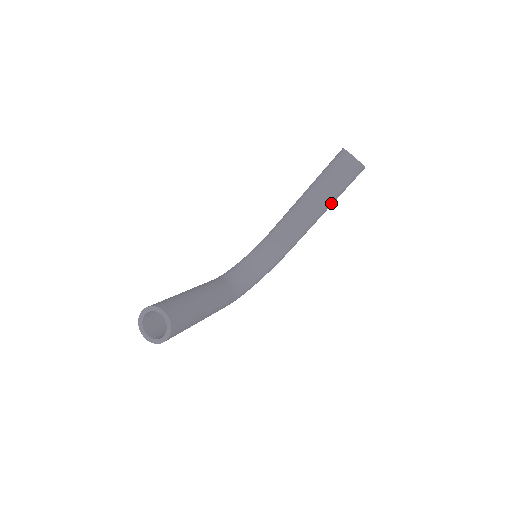
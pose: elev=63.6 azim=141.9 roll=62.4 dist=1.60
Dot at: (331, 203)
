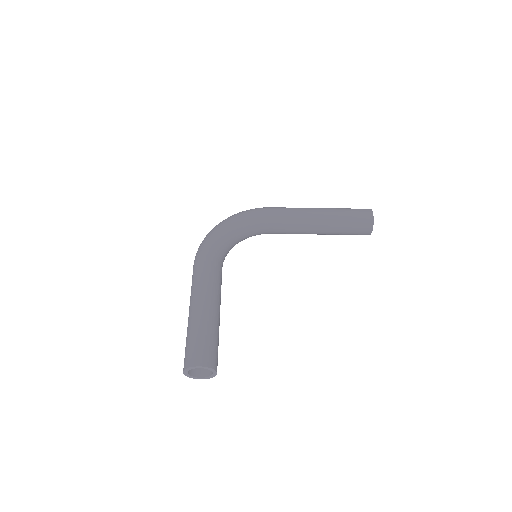
Dot at: occluded
